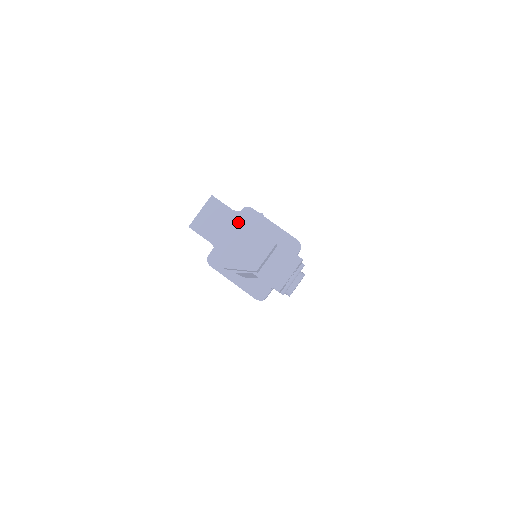
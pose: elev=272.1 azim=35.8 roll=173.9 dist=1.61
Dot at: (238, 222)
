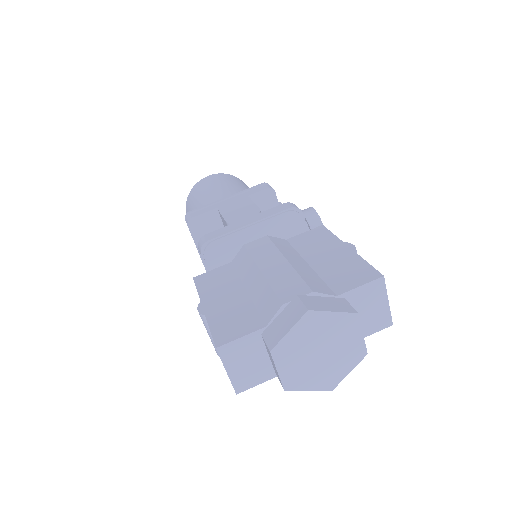
Dot at: (294, 348)
